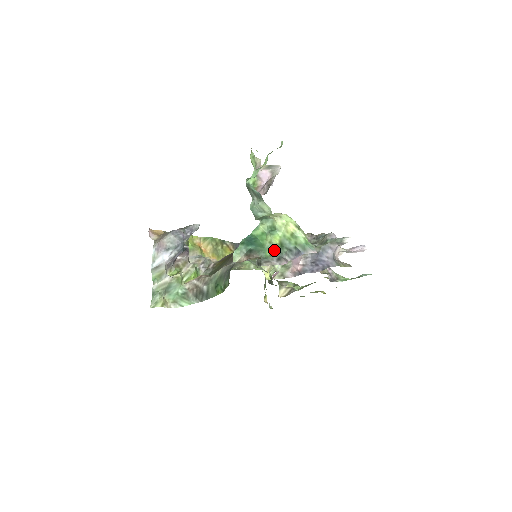
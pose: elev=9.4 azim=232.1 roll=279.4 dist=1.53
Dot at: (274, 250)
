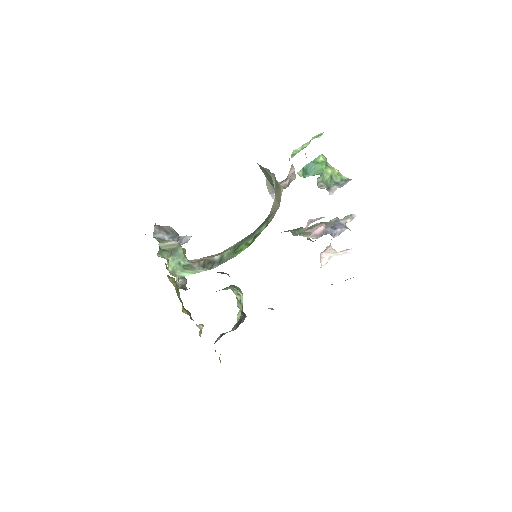
Dot at: (325, 182)
